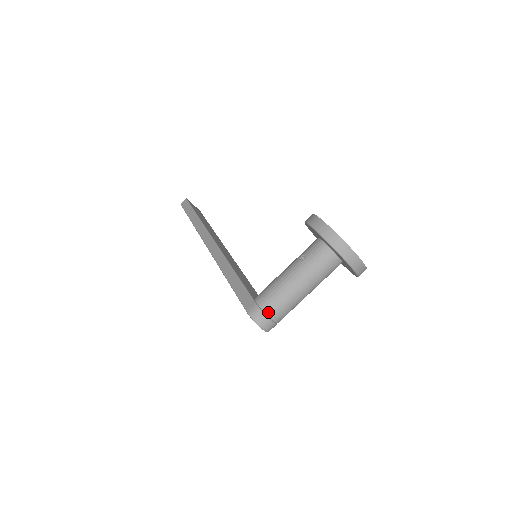
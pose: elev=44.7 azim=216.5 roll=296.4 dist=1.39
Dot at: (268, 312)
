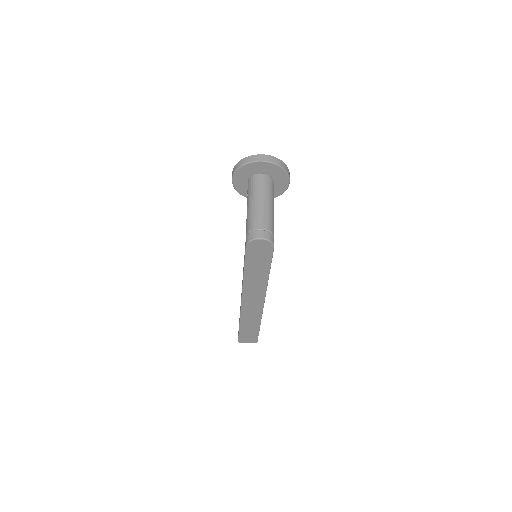
Dot at: (253, 228)
